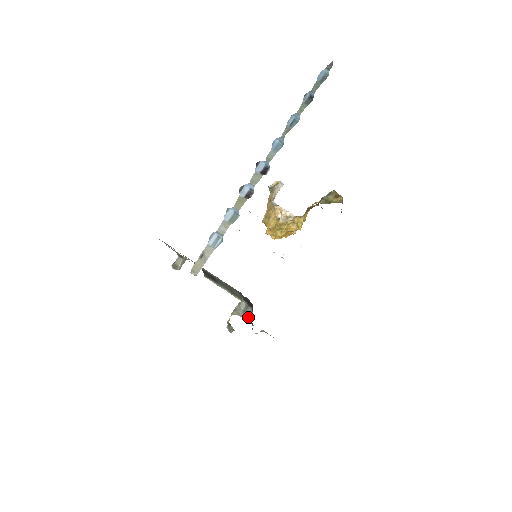
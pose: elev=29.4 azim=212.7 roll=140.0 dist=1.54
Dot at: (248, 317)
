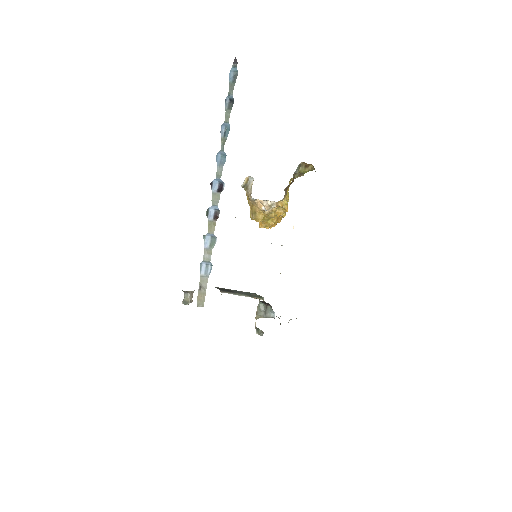
Dot at: (271, 315)
